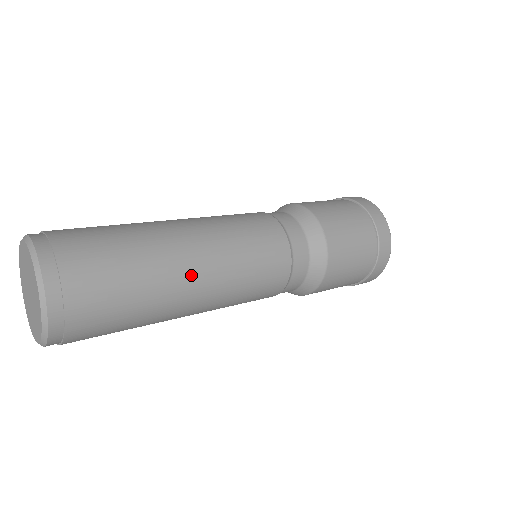
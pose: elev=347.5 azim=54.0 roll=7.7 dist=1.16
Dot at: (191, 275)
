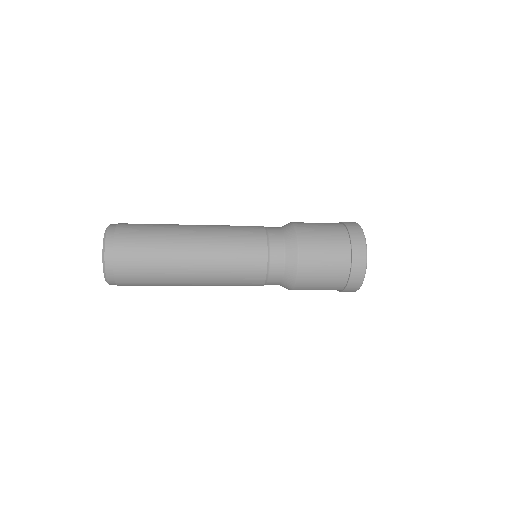
Dot at: (189, 234)
